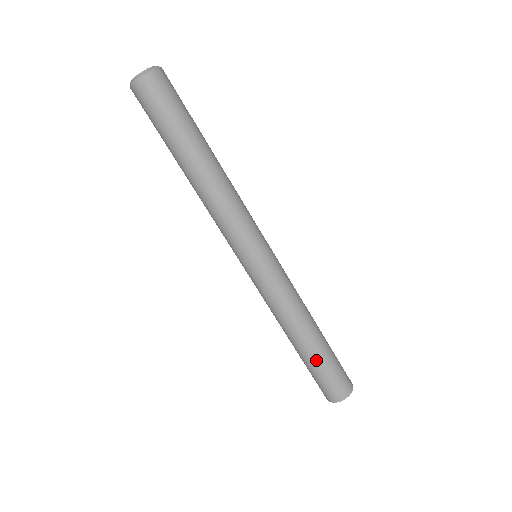
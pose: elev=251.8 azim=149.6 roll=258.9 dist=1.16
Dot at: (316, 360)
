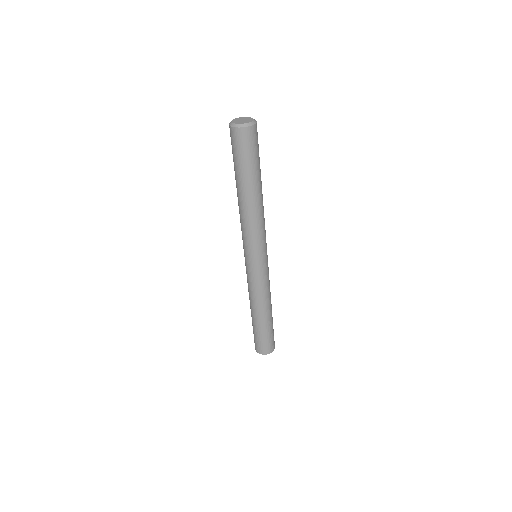
Dot at: (260, 328)
